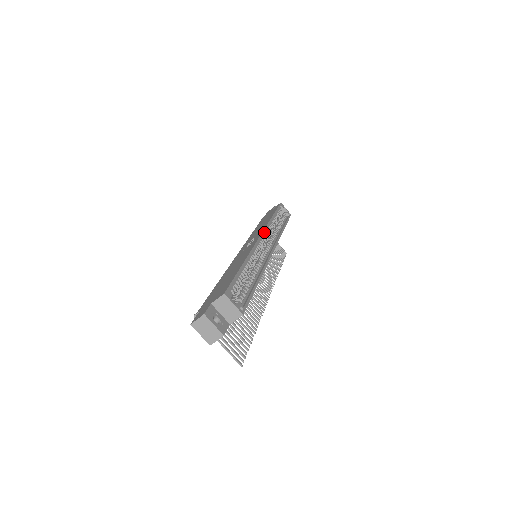
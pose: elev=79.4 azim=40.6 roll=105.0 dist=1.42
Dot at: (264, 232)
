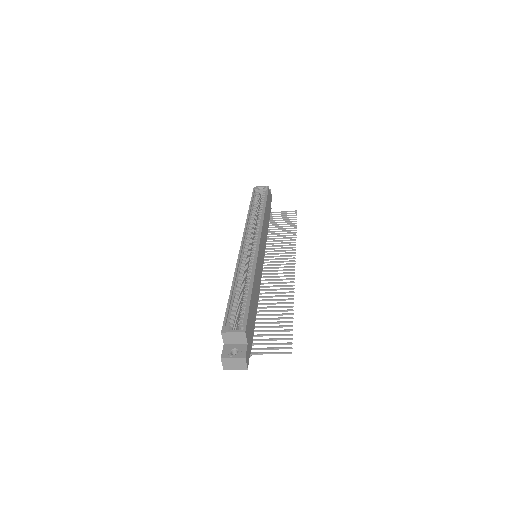
Dot at: (244, 236)
